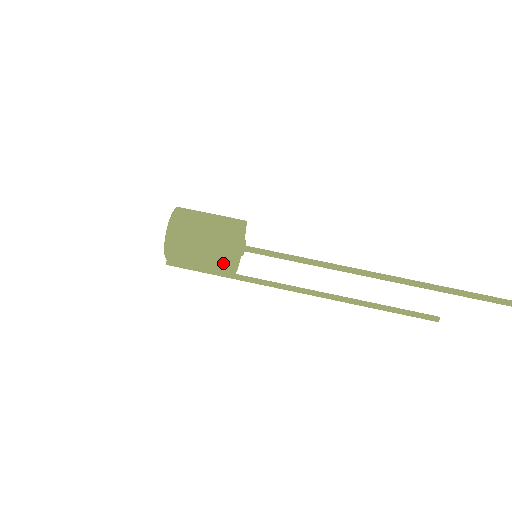
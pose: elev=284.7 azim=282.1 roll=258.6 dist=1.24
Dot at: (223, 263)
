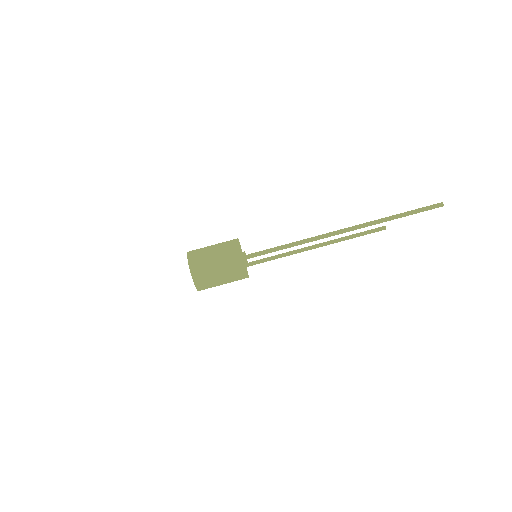
Dot at: occluded
